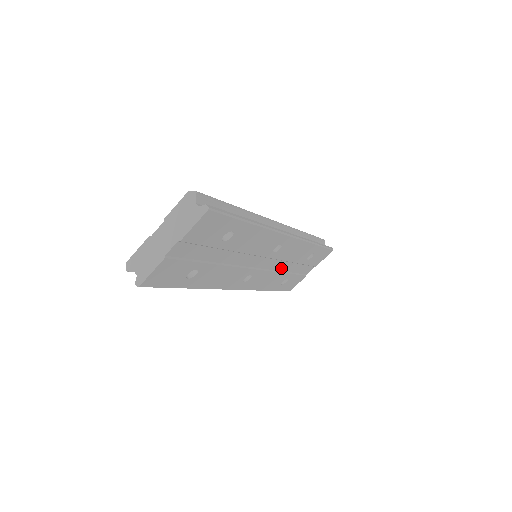
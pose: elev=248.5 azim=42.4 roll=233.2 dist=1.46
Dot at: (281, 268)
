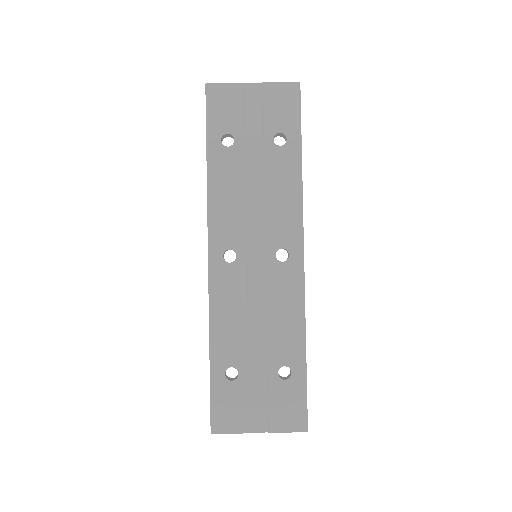
Dot at: (253, 323)
